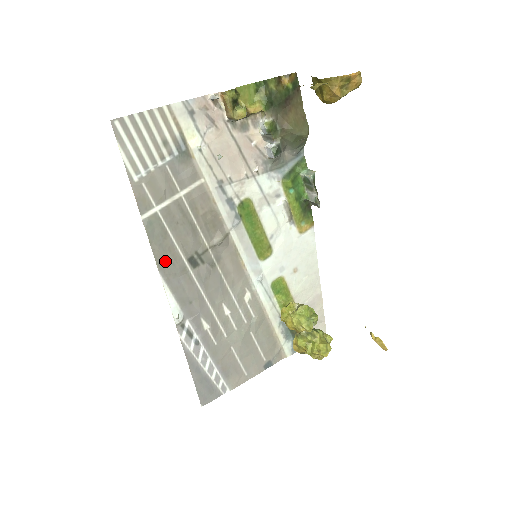
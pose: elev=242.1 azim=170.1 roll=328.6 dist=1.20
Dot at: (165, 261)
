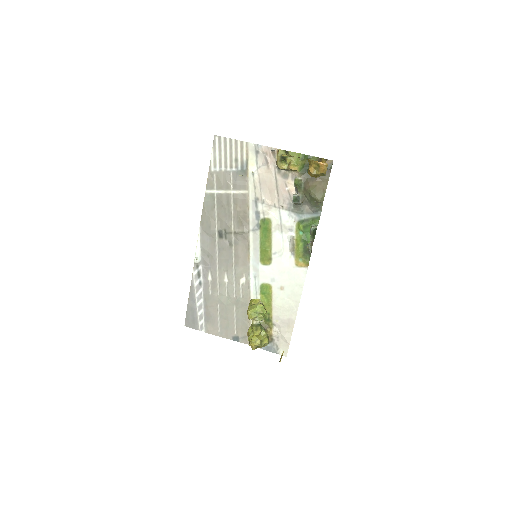
Dot at: (206, 222)
